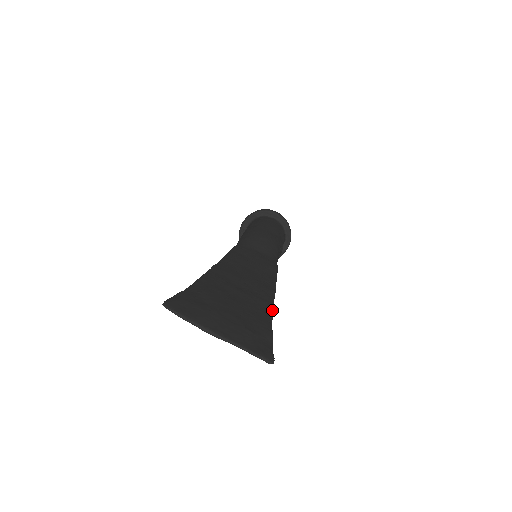
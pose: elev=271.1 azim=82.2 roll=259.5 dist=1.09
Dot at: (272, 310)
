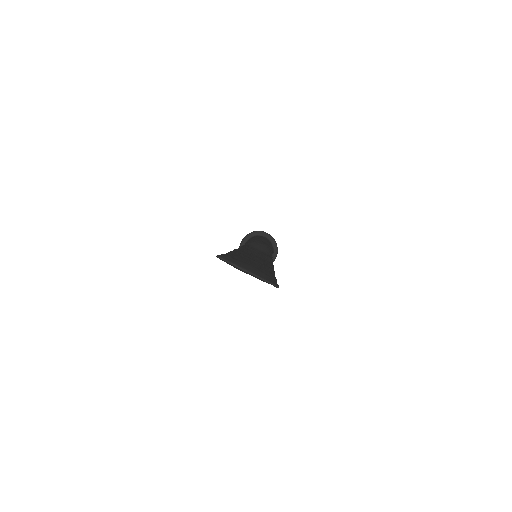
Dot at: (274, 271)
